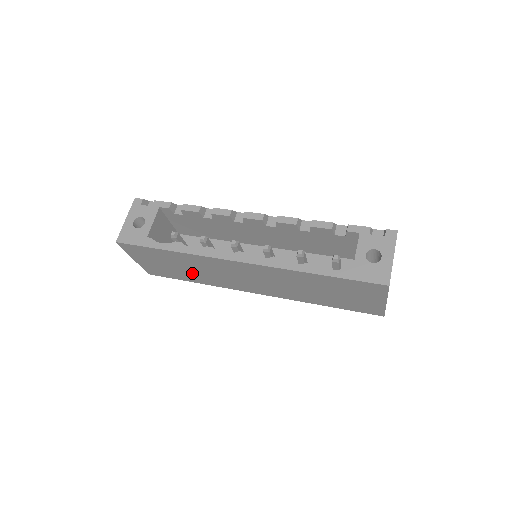
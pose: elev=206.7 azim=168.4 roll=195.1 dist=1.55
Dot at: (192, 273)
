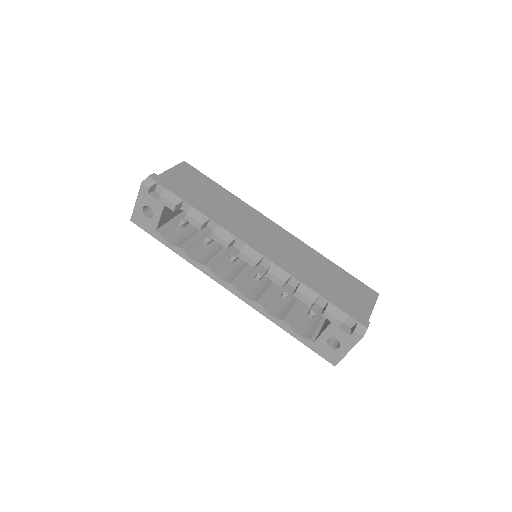
Dot at: occluded
